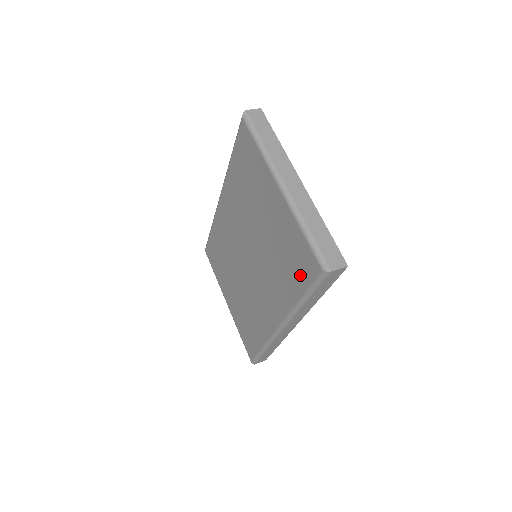
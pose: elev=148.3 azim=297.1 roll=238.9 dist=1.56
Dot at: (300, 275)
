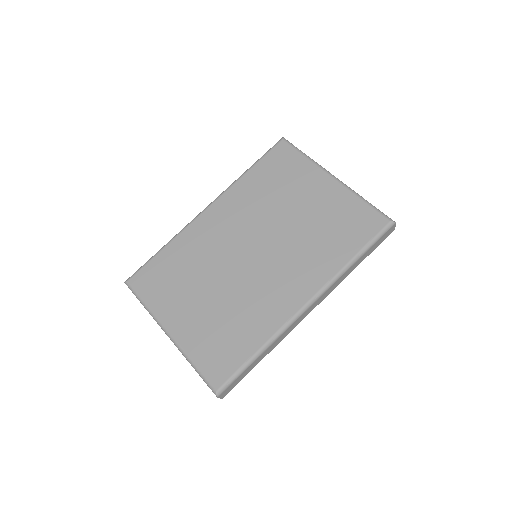
Dot at: (357, 235)
